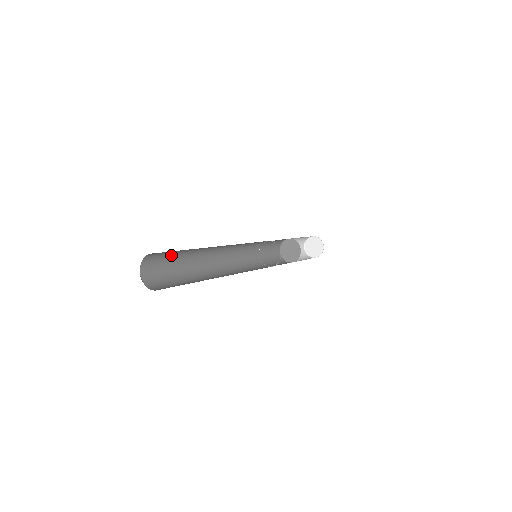
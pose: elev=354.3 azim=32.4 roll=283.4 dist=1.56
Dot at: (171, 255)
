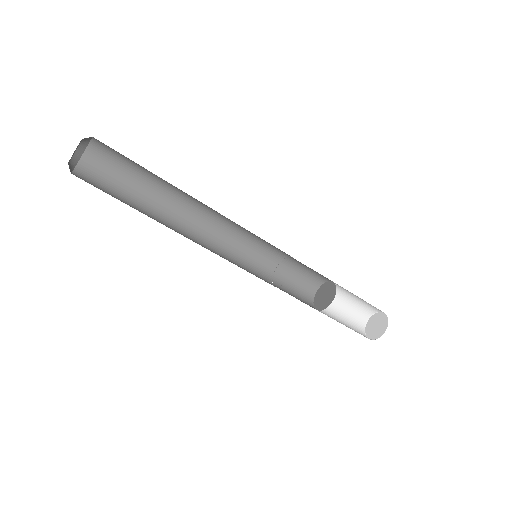
Dot at: (121, 183)
